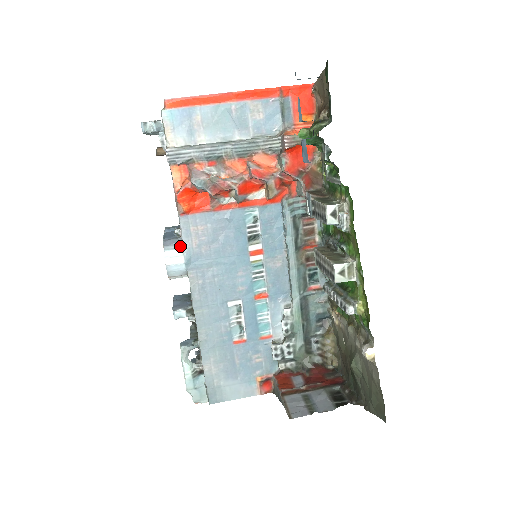
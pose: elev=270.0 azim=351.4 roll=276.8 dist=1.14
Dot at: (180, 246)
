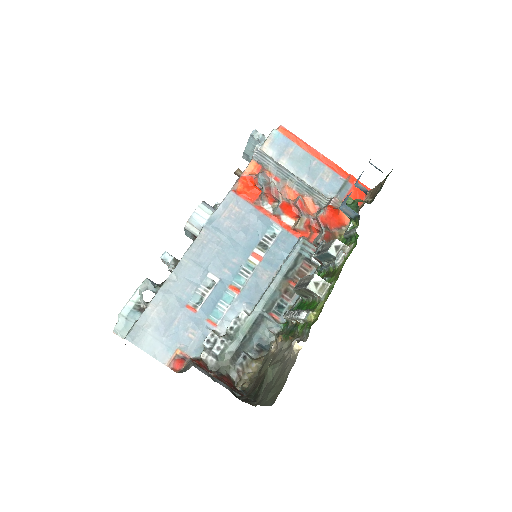
Dot at: (213, 210)
